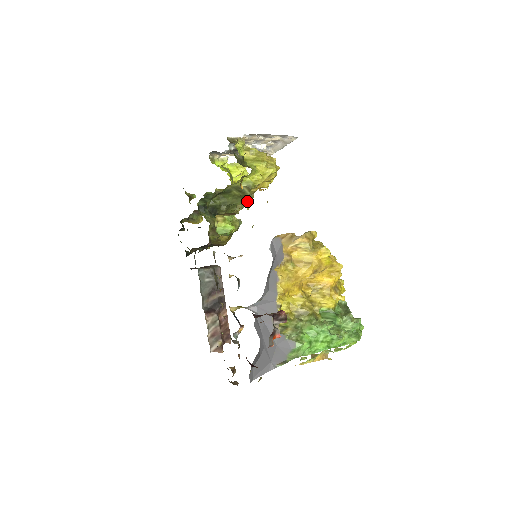
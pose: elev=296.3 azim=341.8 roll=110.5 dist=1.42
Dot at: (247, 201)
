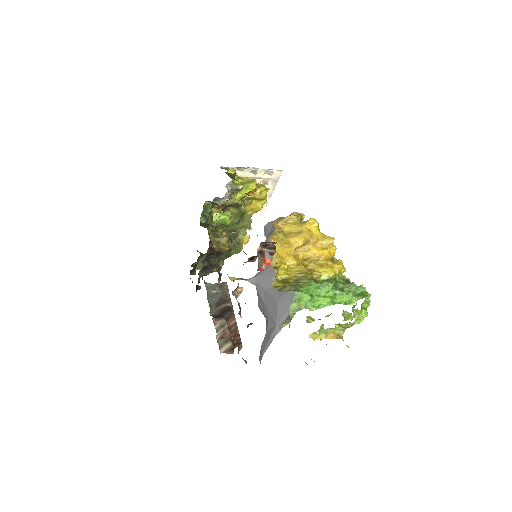
Dot at: occluded
